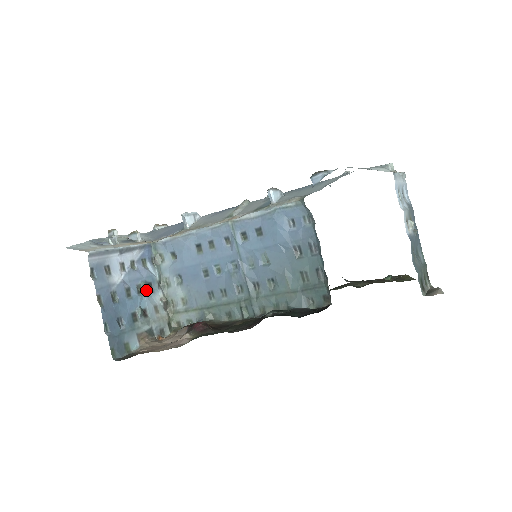
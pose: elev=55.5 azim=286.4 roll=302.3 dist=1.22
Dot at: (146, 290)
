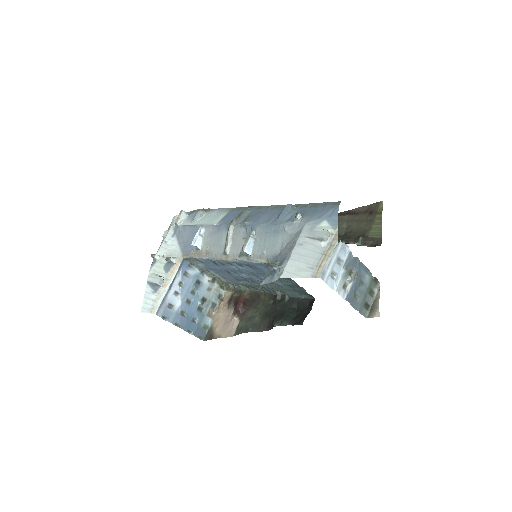
Dot at: (197, 288)
